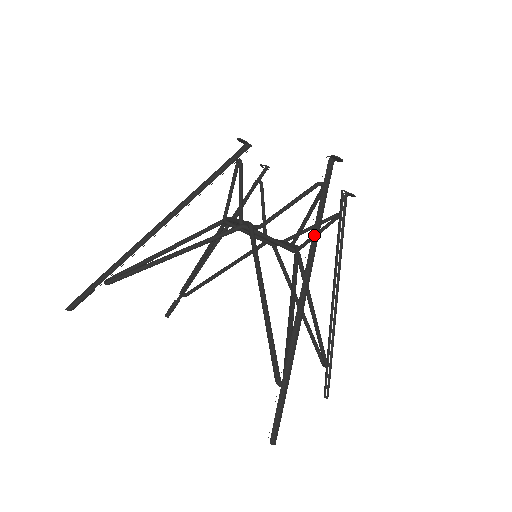
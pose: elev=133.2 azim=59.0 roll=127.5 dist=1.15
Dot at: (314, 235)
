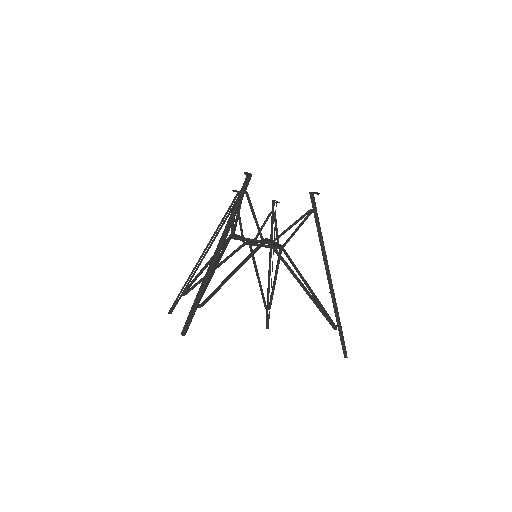
Dot at: (228, 221)
